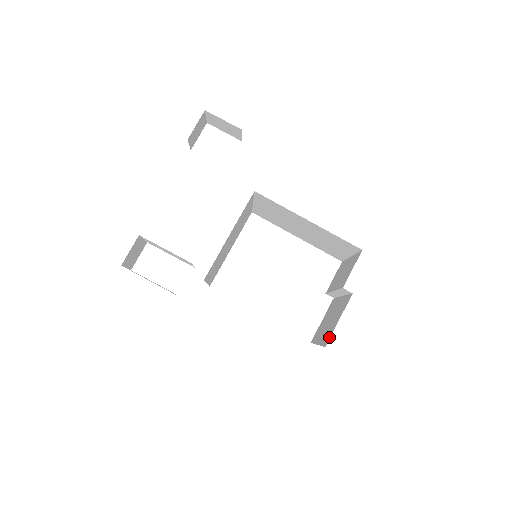
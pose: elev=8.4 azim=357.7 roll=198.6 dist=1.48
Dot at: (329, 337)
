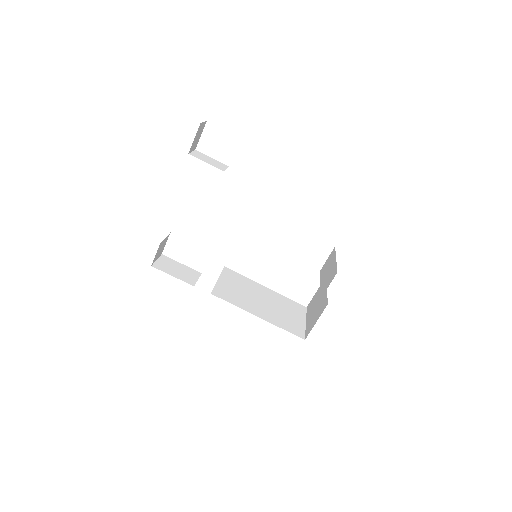
Dot at: (308, 332)
